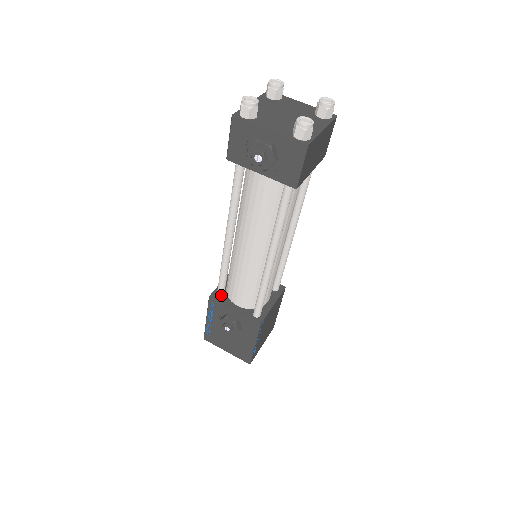
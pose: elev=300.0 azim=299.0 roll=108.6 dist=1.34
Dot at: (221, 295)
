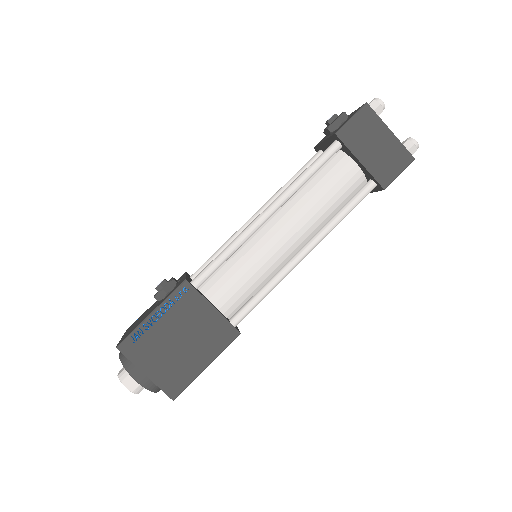
Dot at: (195, 274)
